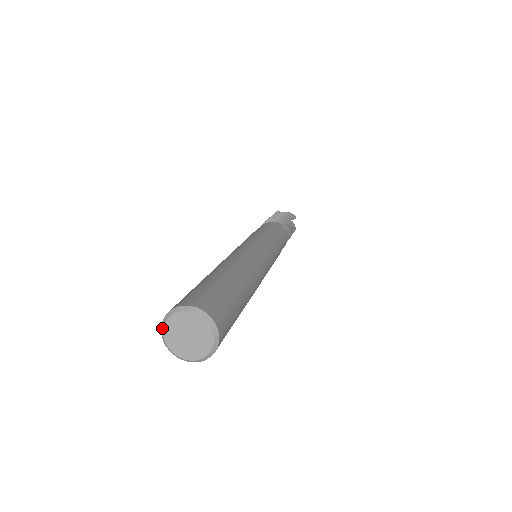
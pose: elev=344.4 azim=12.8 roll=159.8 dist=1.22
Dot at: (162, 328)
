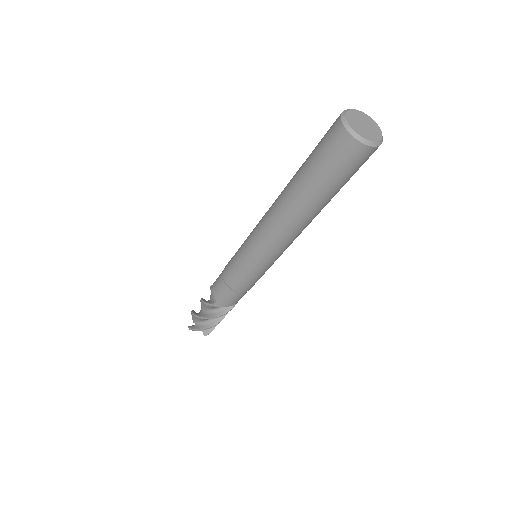
Dot at: (344, 116)
